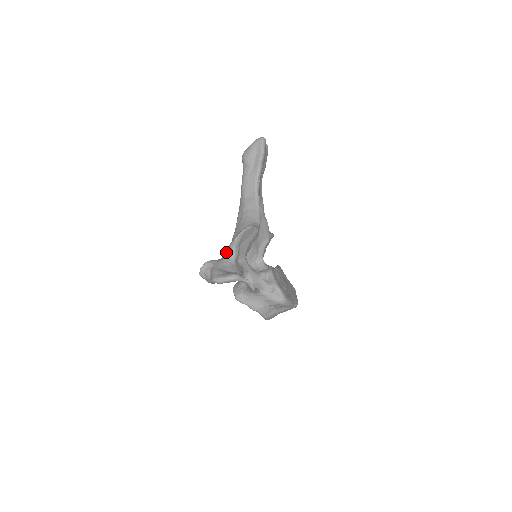
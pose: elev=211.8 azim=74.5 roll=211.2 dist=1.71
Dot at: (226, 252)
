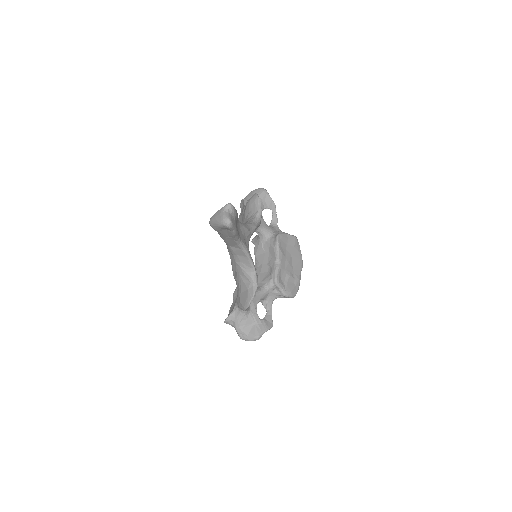
Dot at: (238, 307)
